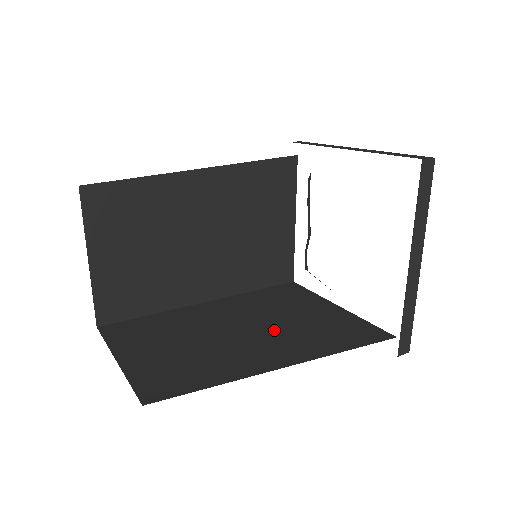
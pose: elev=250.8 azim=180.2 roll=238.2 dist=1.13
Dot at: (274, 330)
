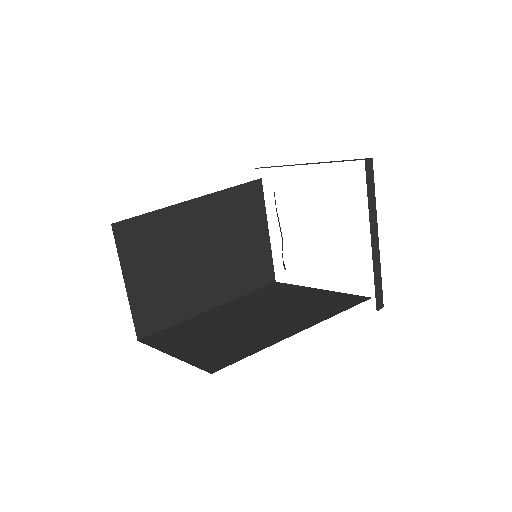
Dot at: (280, 313)
